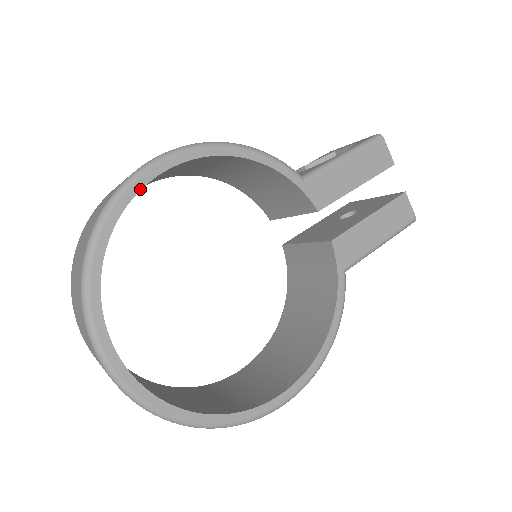
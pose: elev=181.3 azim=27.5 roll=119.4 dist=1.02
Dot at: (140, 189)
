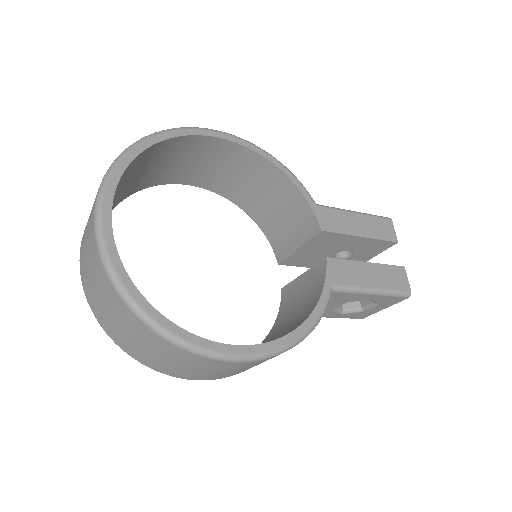
Dot at: (191, 135)
